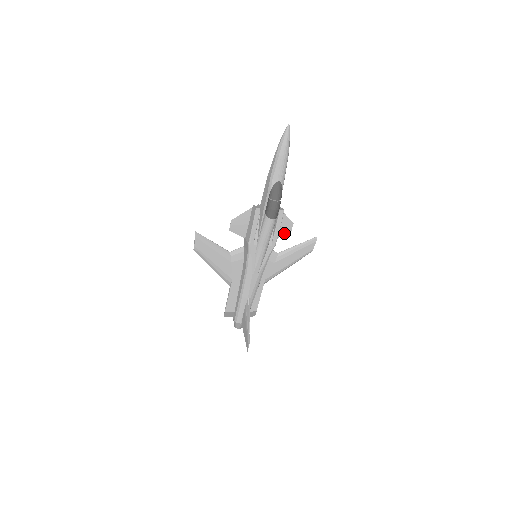
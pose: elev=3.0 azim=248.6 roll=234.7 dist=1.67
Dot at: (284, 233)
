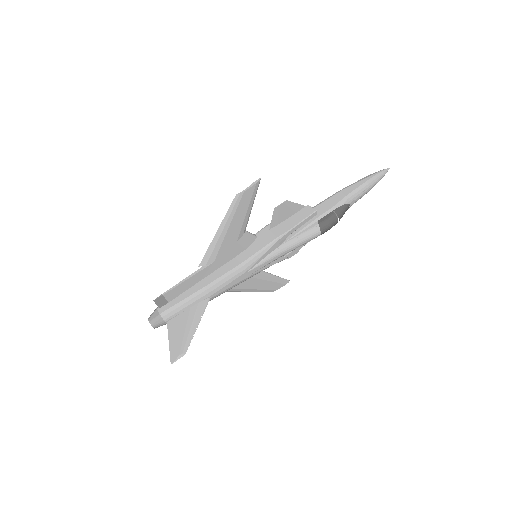
Dot at: occluded
